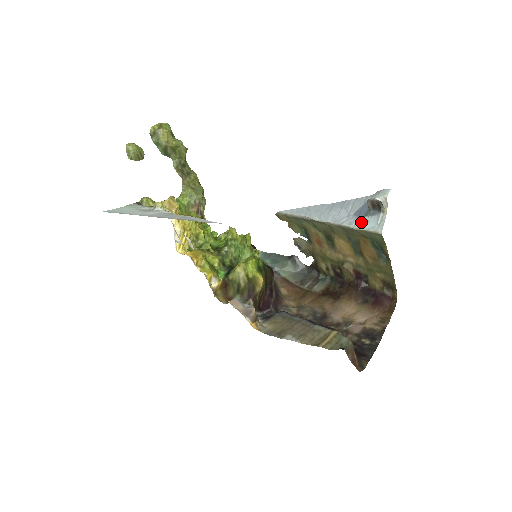
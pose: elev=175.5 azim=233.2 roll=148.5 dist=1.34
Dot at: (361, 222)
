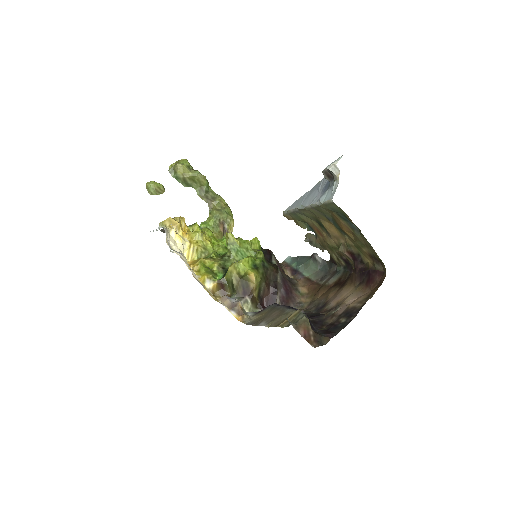
Dot at: (323, 196)
